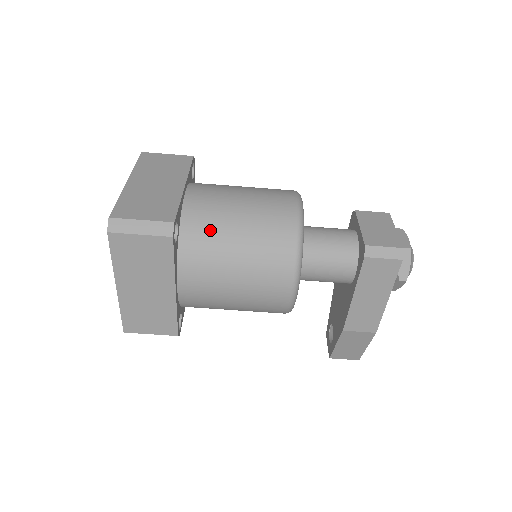
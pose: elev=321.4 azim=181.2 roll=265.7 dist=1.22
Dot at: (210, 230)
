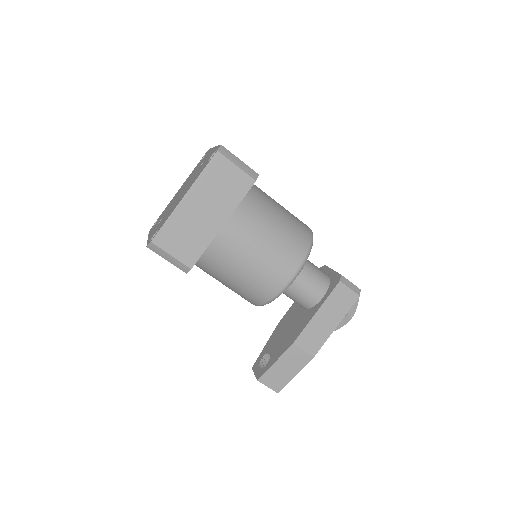
Dot at: (263, 202)
